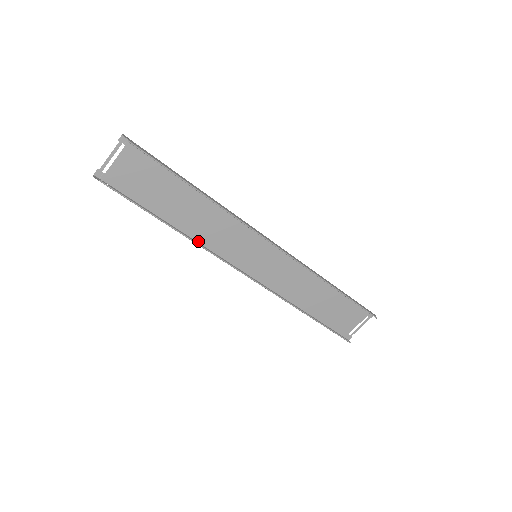
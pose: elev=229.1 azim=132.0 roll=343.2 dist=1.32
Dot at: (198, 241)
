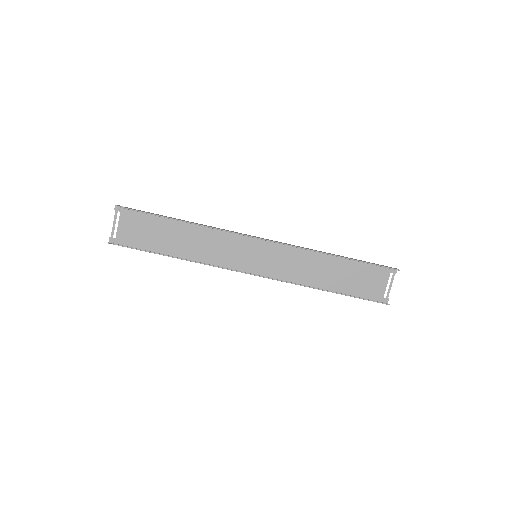
Dot at: (204, 262)
